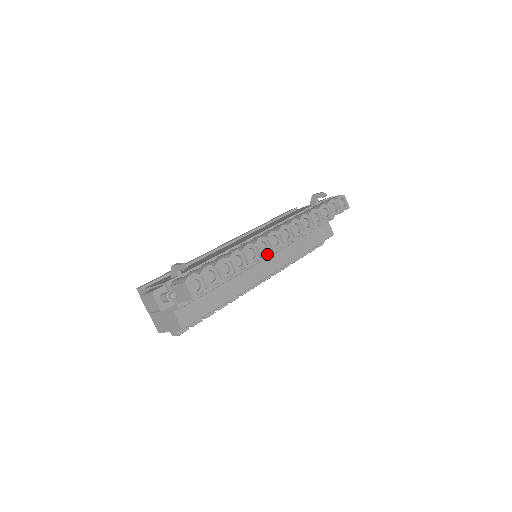
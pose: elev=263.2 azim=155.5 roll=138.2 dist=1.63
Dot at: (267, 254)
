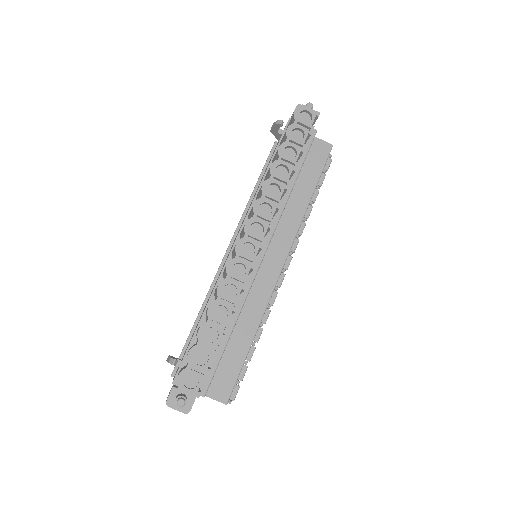
Dot at: (251, 270)
